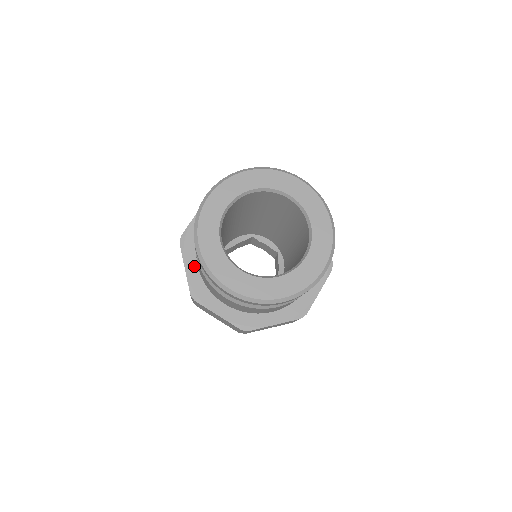
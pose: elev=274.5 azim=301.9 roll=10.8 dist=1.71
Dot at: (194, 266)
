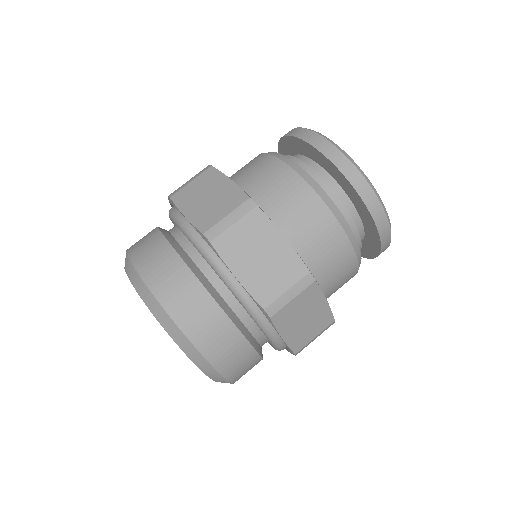
Dot at: occluded
